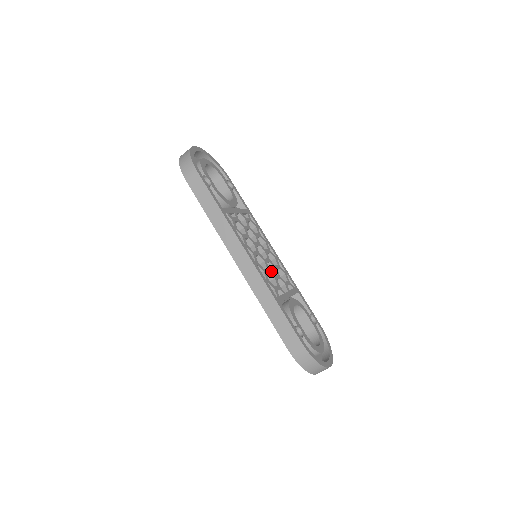
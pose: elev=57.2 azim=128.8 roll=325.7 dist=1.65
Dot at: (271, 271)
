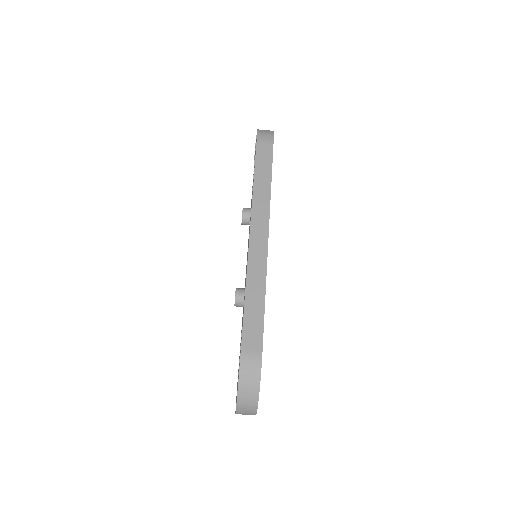
Dot at: occluded
